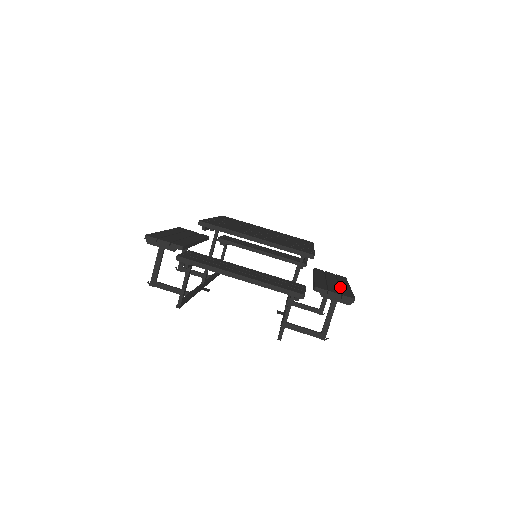
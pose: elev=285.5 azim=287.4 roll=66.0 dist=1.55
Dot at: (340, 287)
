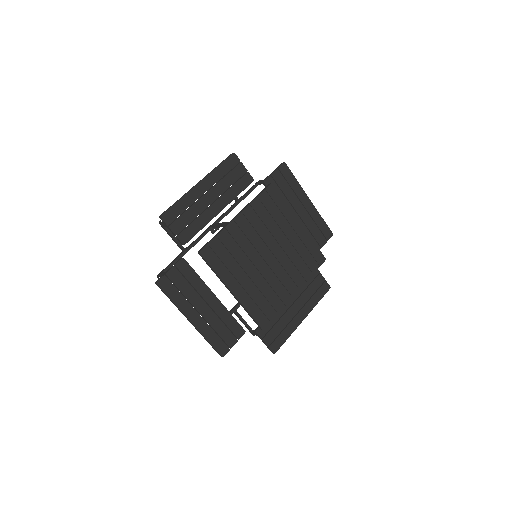
Dot at: (288, 325)
